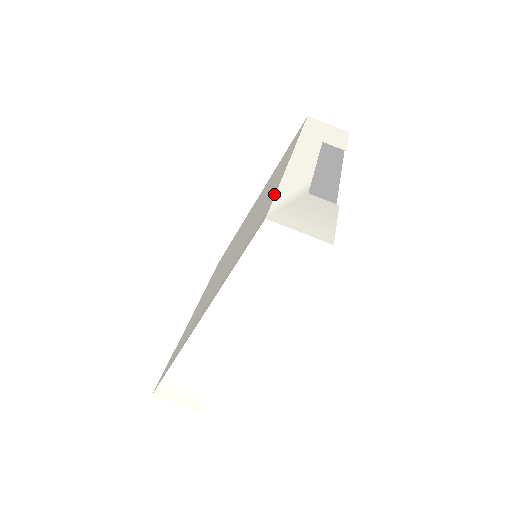
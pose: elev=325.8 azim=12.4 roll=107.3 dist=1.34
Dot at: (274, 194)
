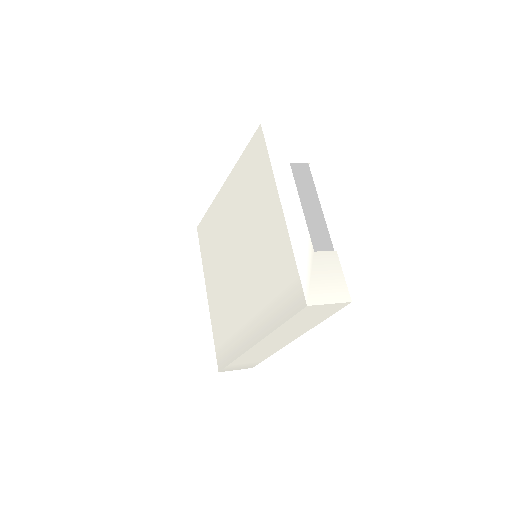
Dot at: (295, 267)
